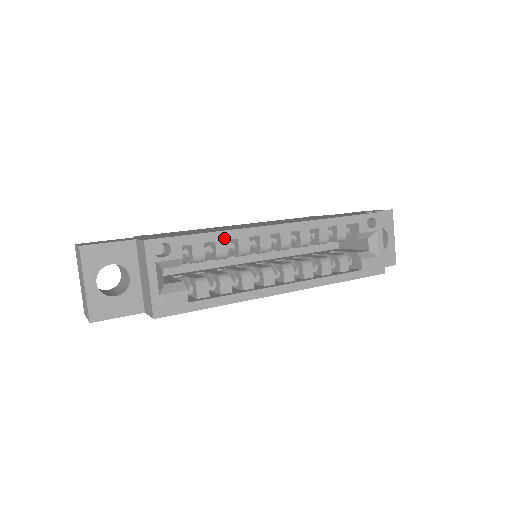
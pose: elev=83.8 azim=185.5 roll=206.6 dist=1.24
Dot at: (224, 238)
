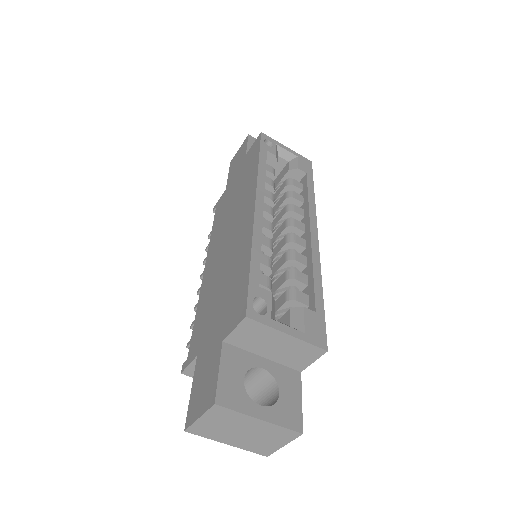
Dot at: (259, 249)
